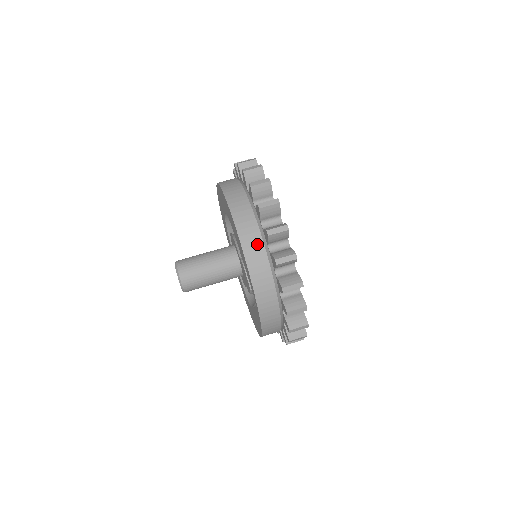
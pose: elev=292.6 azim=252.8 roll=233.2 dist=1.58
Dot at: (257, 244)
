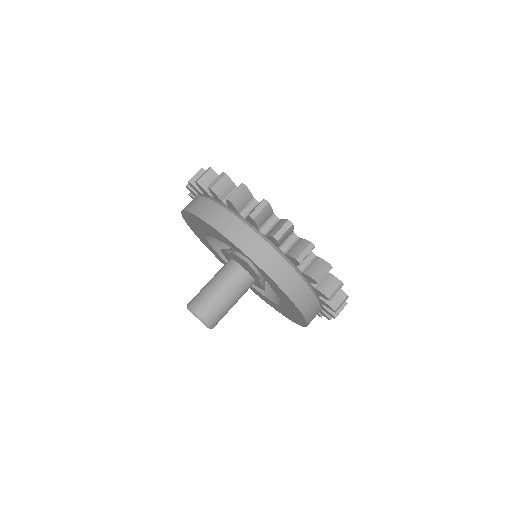
Dot at: (213, 208)
